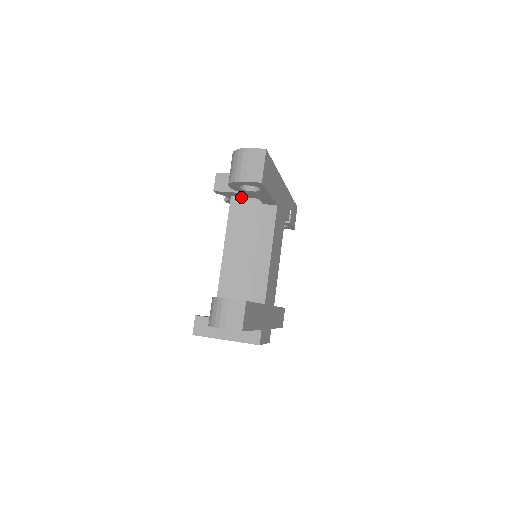
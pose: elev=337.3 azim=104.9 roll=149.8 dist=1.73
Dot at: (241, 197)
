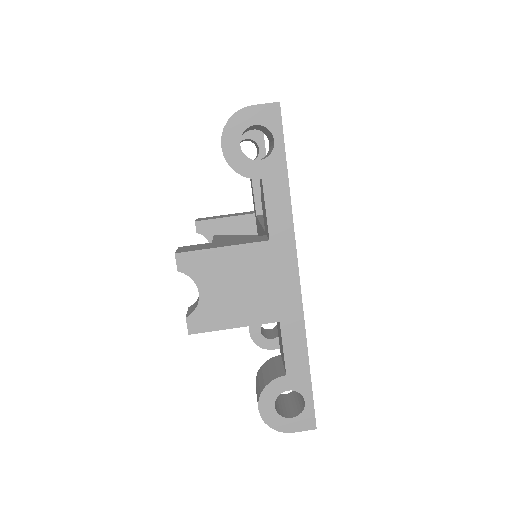
Dot at: occluded
